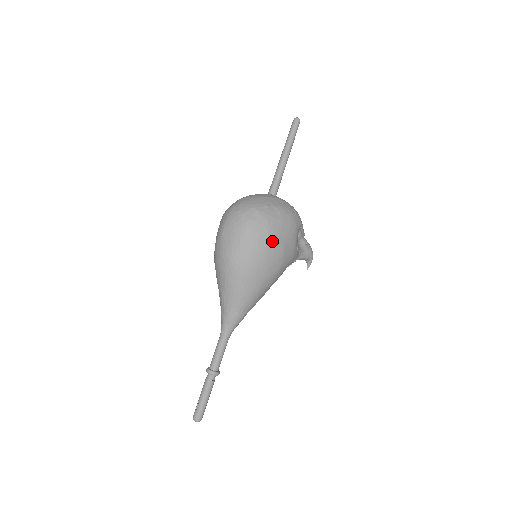
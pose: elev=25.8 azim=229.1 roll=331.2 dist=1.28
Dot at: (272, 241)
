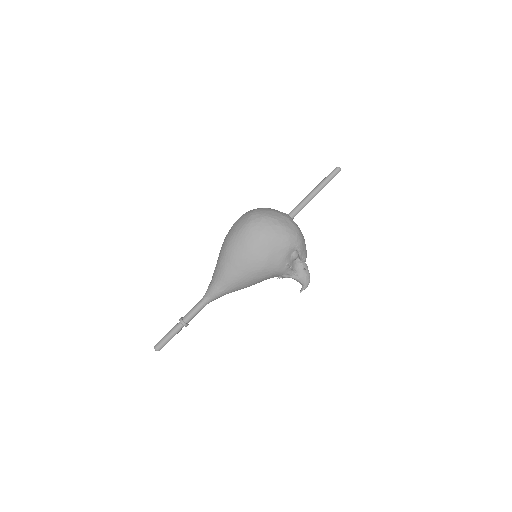
Dot at: (261, 244)
